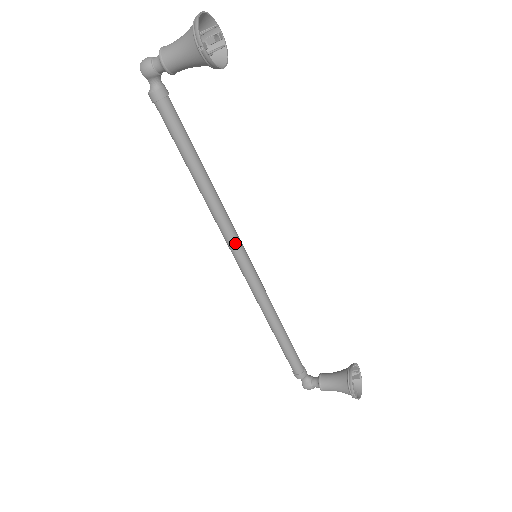
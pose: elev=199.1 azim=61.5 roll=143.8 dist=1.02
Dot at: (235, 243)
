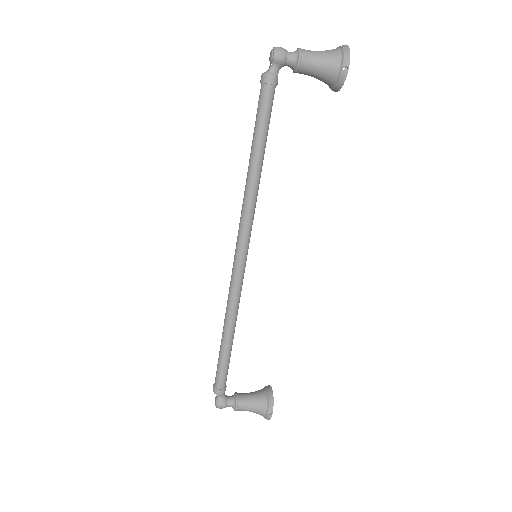
Dot at: (249, 237)
